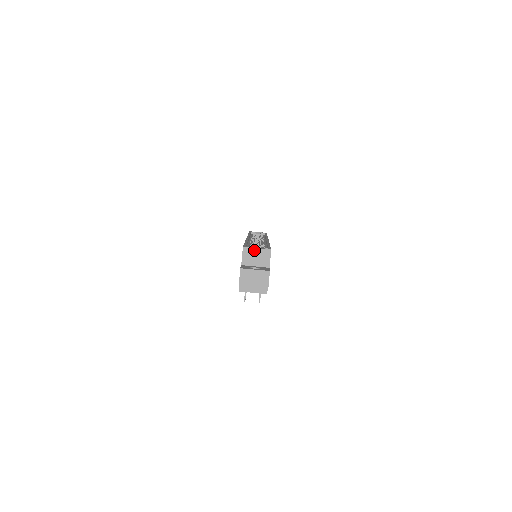
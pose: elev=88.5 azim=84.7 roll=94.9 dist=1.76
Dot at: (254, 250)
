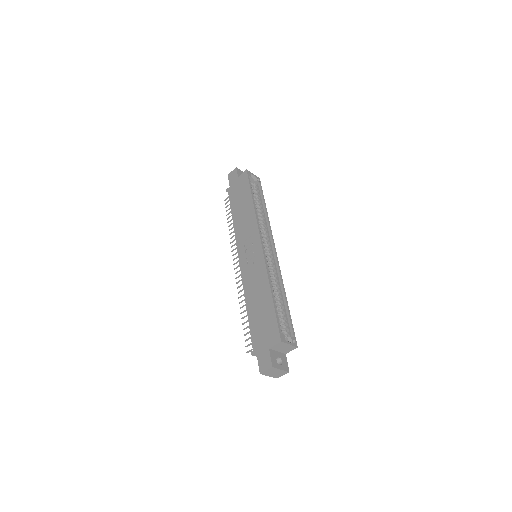
Dot at: (287, 345)
